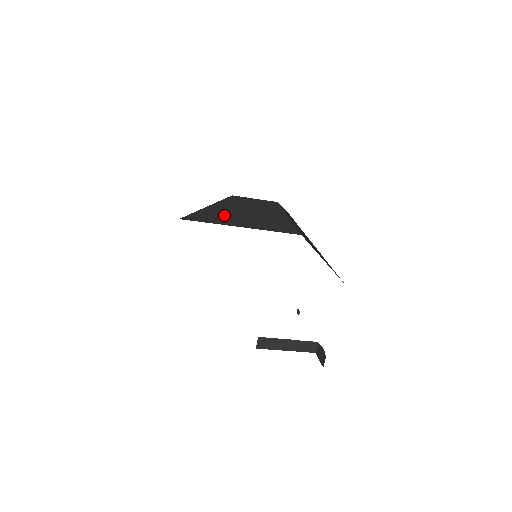
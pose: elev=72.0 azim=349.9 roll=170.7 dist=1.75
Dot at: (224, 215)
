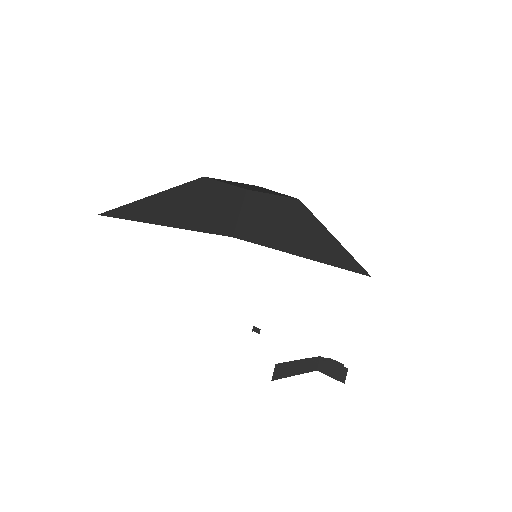
Dot at: (167, 208)
